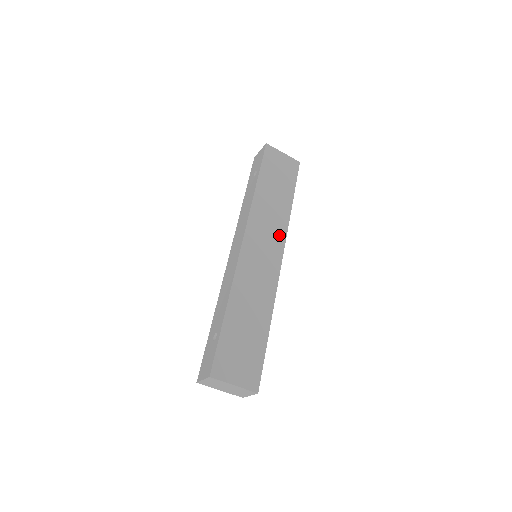
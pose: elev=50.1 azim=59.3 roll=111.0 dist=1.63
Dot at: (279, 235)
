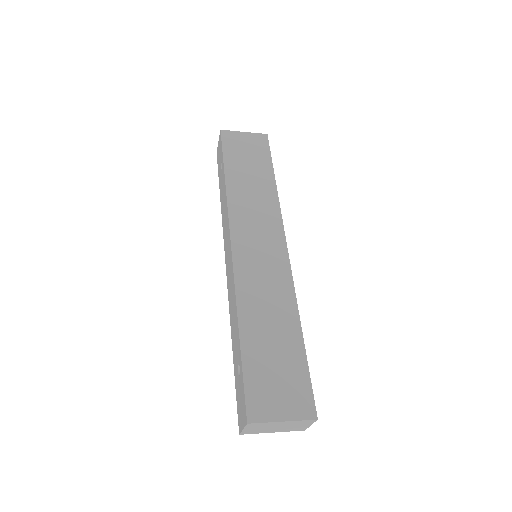
Dot at: (273, 221)
